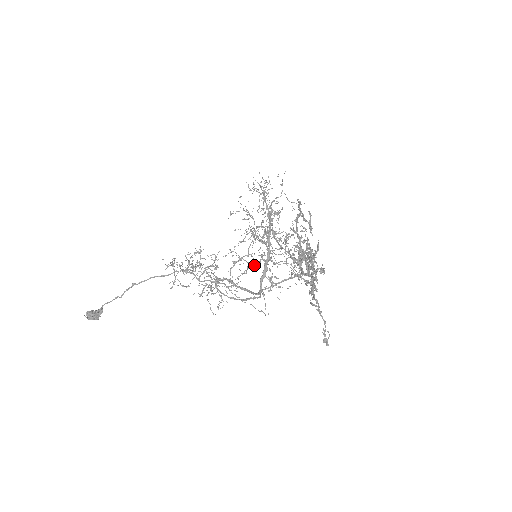
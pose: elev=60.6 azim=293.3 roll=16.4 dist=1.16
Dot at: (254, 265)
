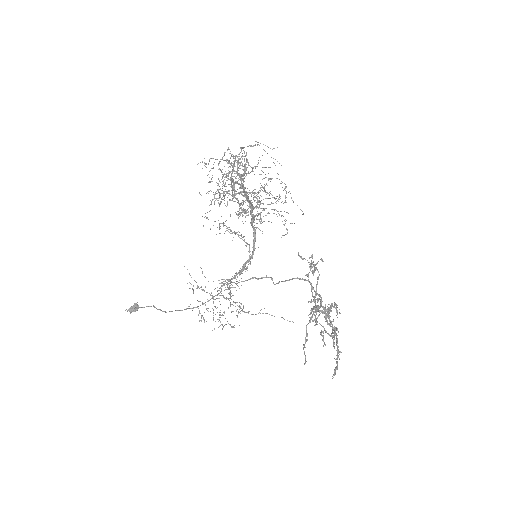
Dot at: occluded
